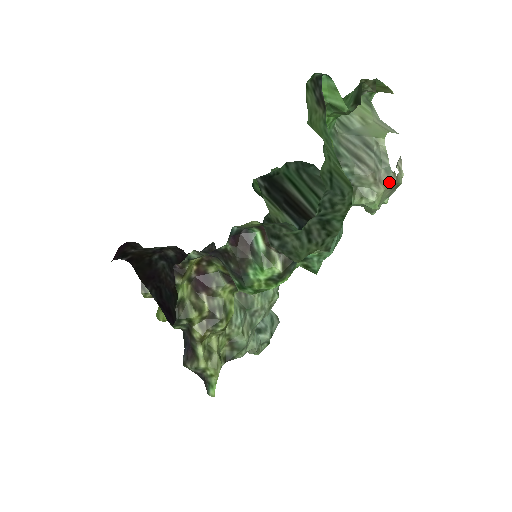
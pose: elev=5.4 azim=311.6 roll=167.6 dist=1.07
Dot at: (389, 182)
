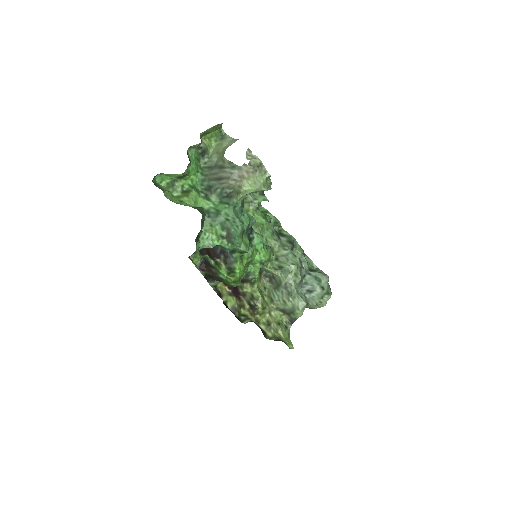
Dot at: (245, 172)
